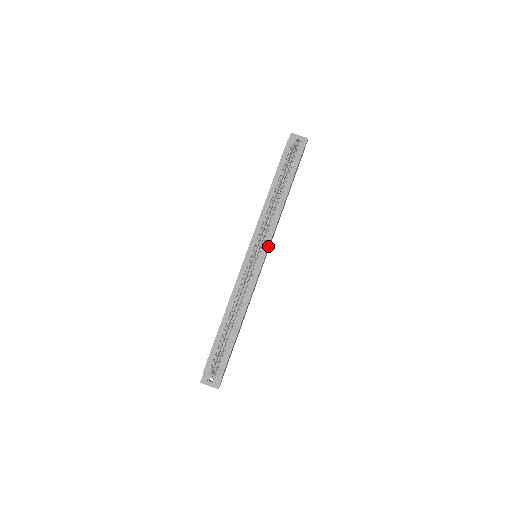
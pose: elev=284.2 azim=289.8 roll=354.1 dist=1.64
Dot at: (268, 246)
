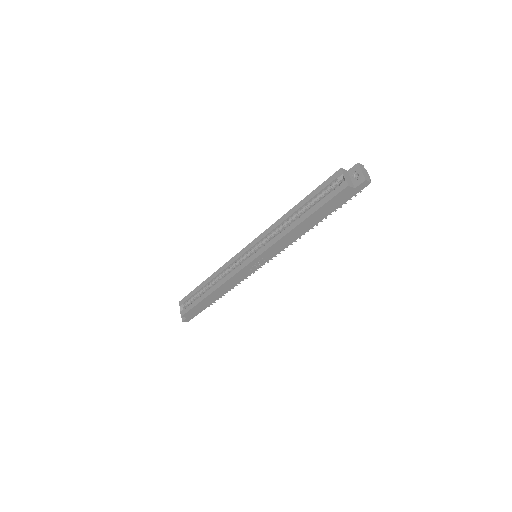
Dot at: (258, 255)
